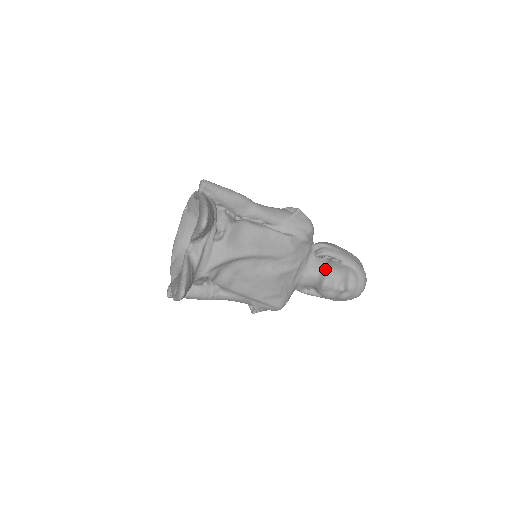
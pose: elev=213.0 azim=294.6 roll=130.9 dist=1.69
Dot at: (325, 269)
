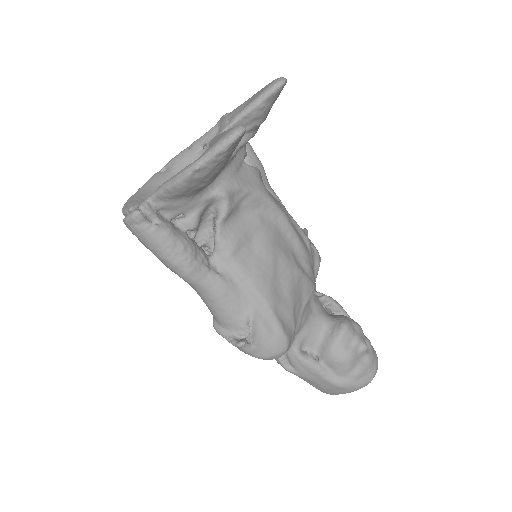
Dot at: (337, 315)
